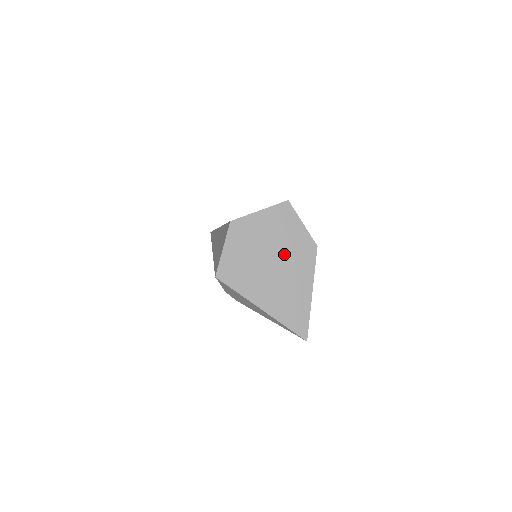
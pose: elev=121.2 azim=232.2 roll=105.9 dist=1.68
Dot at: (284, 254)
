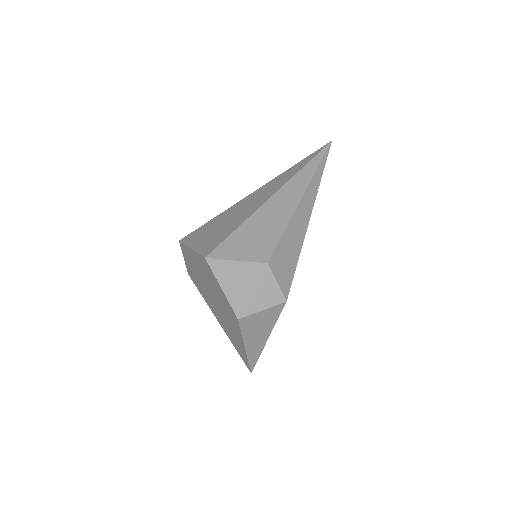
Dot at: (218, 300)
